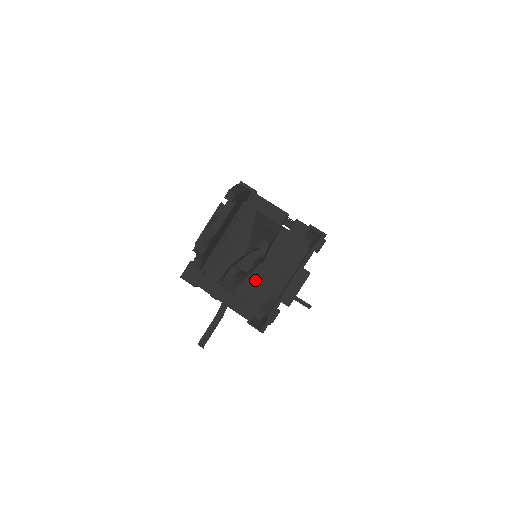
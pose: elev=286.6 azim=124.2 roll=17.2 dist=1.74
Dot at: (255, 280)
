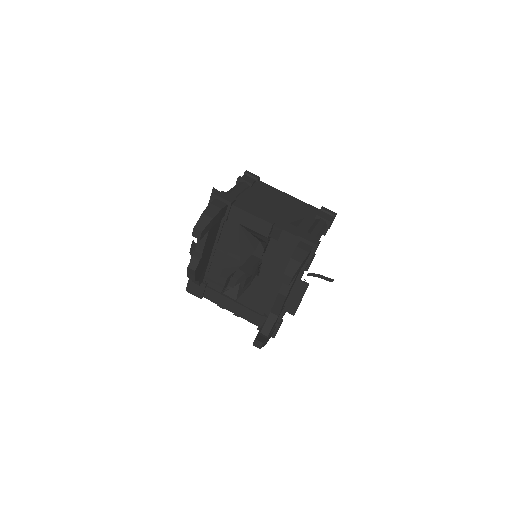
Dot at: (256, 291)
